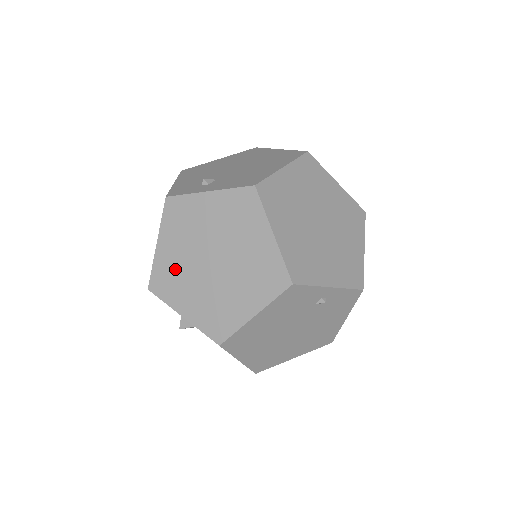
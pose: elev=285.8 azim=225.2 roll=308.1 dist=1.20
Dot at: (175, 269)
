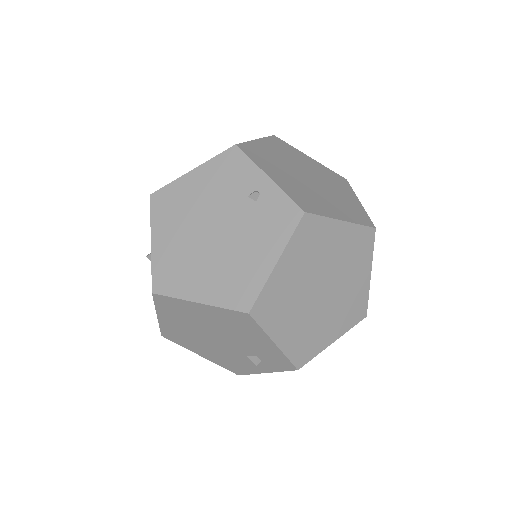
Dot at: occluded
